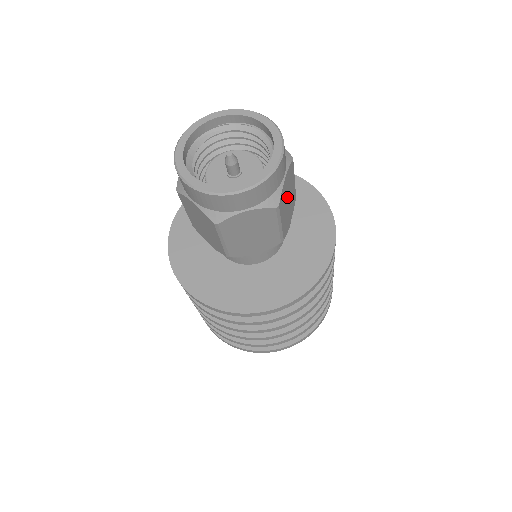
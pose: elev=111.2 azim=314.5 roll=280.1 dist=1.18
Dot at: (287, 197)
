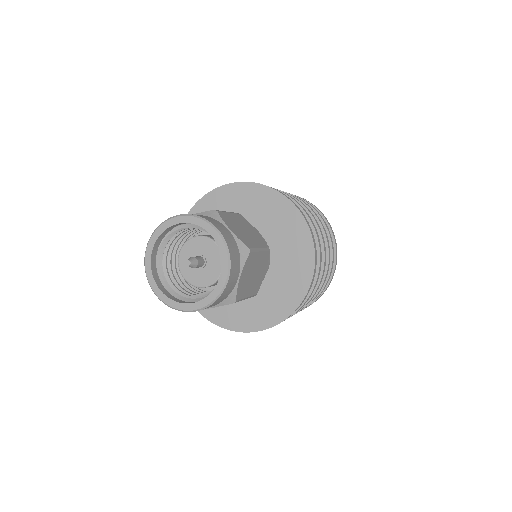
Dot at: (250, 276)
